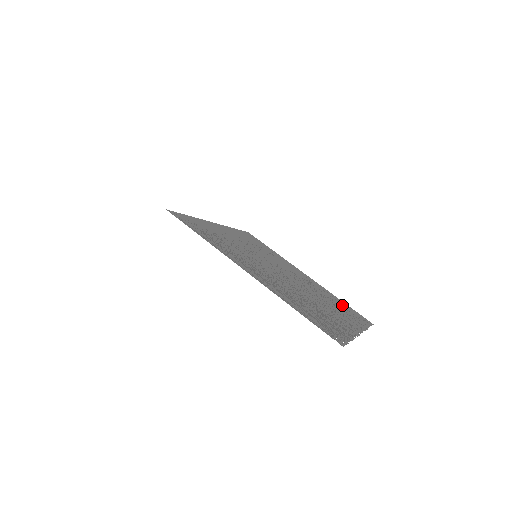
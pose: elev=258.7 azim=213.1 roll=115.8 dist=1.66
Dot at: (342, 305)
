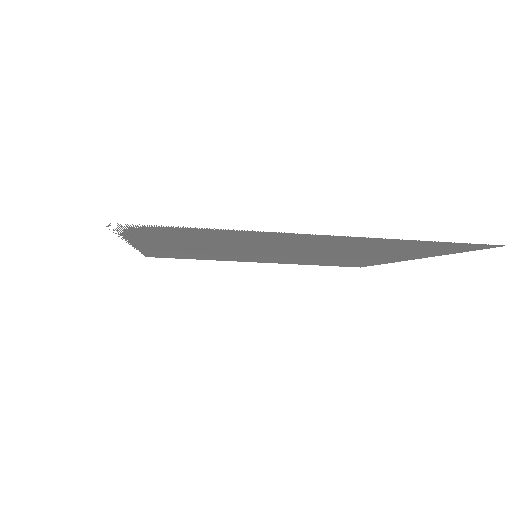
Dot at: (418, 250)
